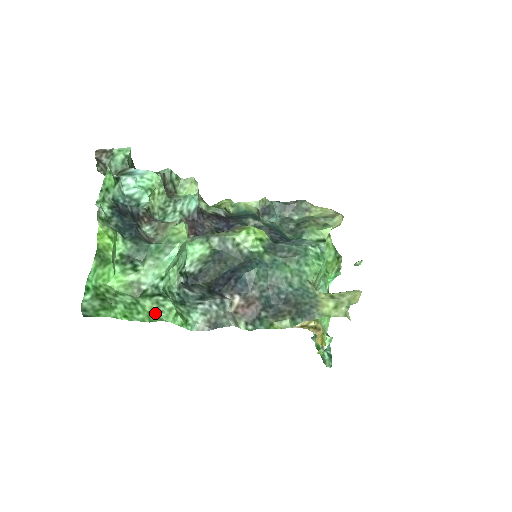
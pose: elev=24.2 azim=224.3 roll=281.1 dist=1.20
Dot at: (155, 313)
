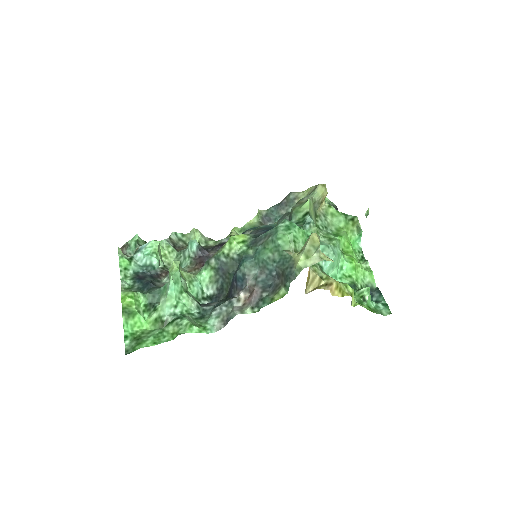
Dot at: (177, 332)
